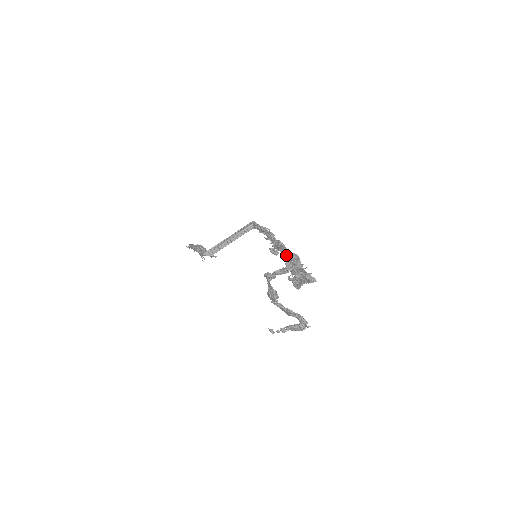
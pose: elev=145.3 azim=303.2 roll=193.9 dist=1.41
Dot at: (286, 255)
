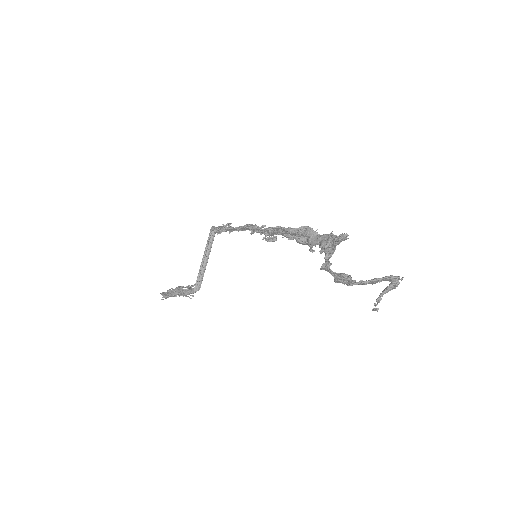
Dot at: (292, 234)
